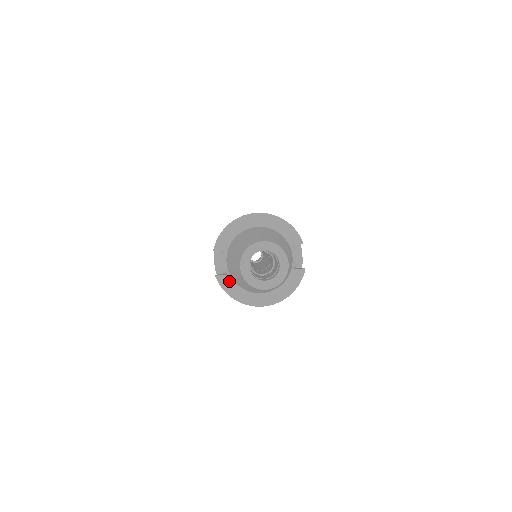
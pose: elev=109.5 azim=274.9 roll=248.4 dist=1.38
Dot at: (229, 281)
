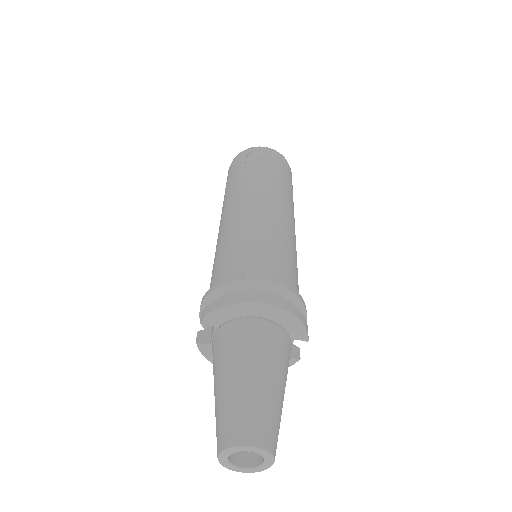
Dot at: (210, 349)
